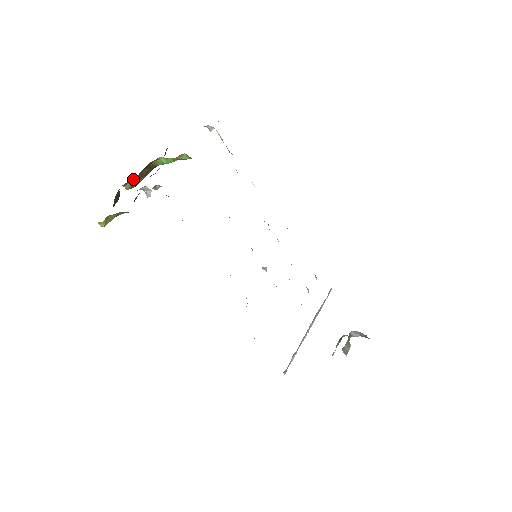
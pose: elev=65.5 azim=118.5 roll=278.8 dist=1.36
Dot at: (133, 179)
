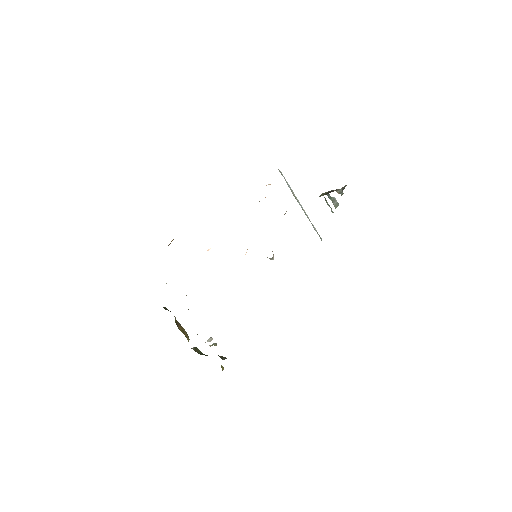
Dot at: occluded
